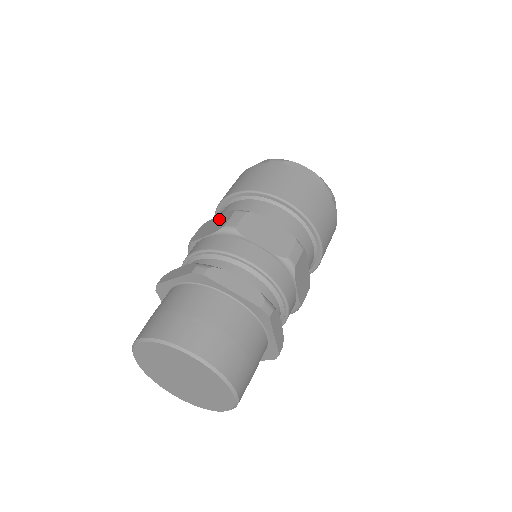
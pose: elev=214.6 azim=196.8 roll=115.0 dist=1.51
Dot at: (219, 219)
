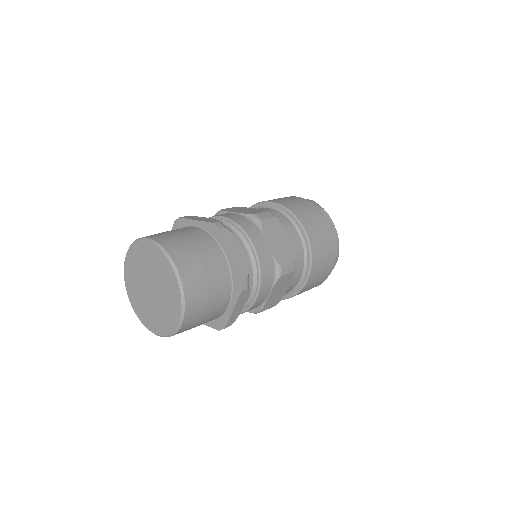
Dot at: (252, 209)
